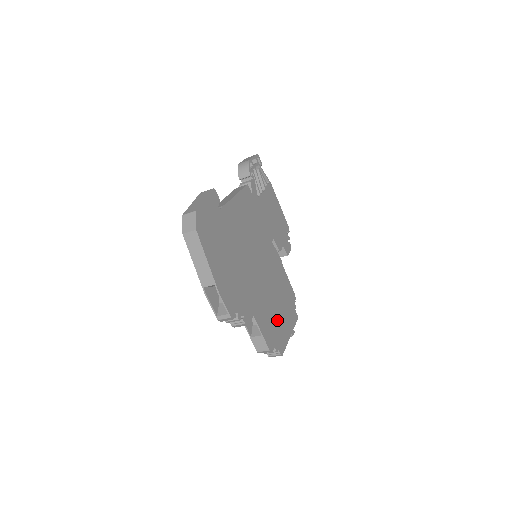
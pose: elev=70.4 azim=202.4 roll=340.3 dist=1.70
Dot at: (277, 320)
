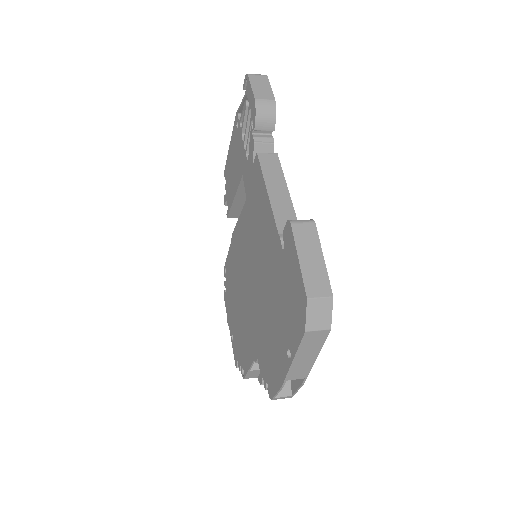
Dot at: occluded
